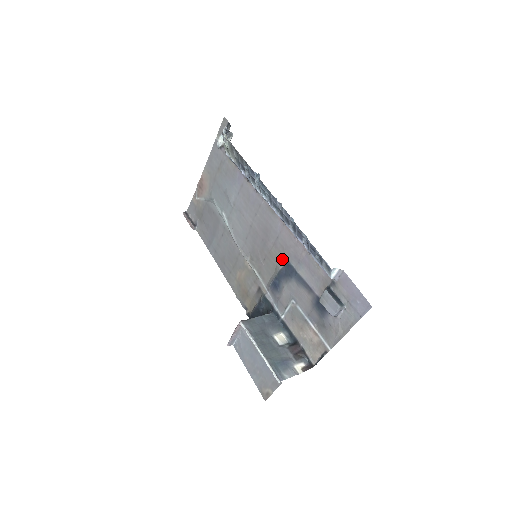
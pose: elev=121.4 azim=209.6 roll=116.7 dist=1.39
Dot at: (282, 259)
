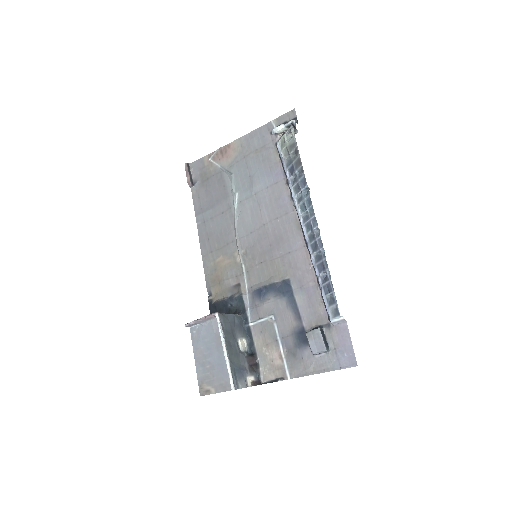
Dot at: (283, 274)
